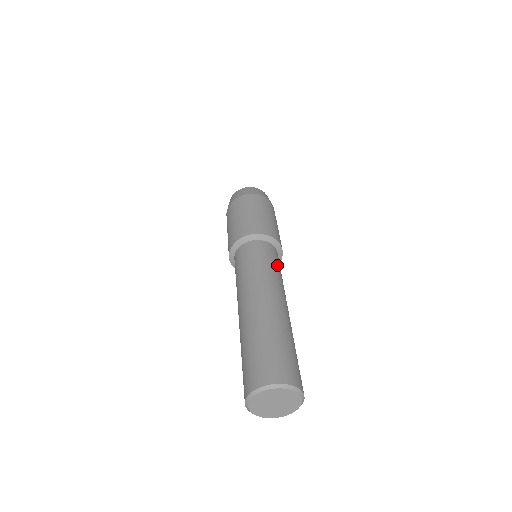
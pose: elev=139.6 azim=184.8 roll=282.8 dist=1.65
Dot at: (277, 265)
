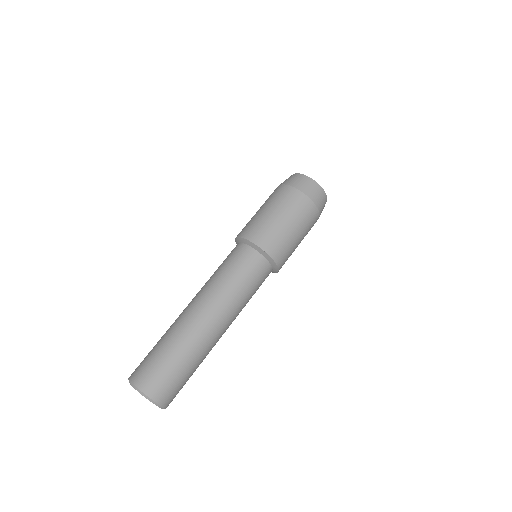
Dot at: (255, 291)
